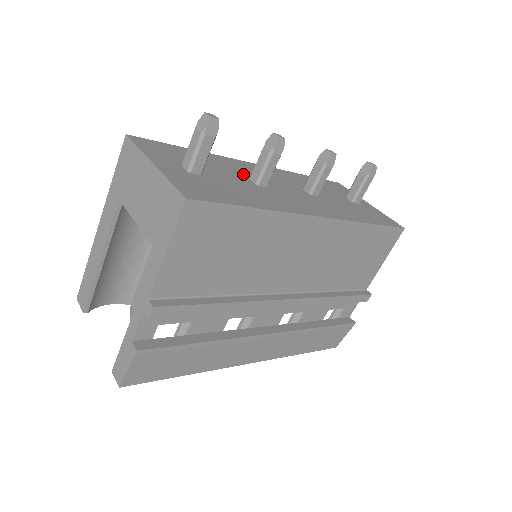
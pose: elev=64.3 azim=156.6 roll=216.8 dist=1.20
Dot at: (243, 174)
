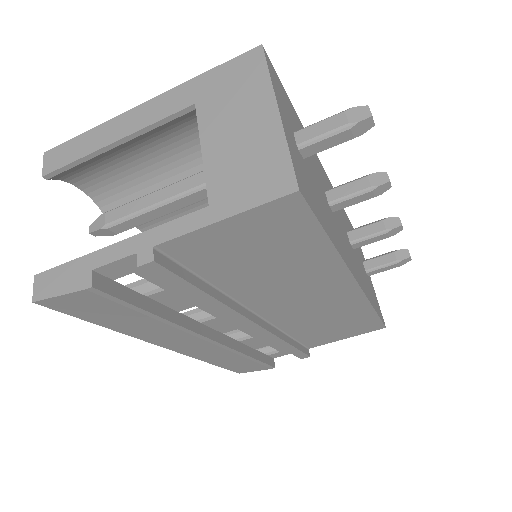
Dot at: (322, 181)
